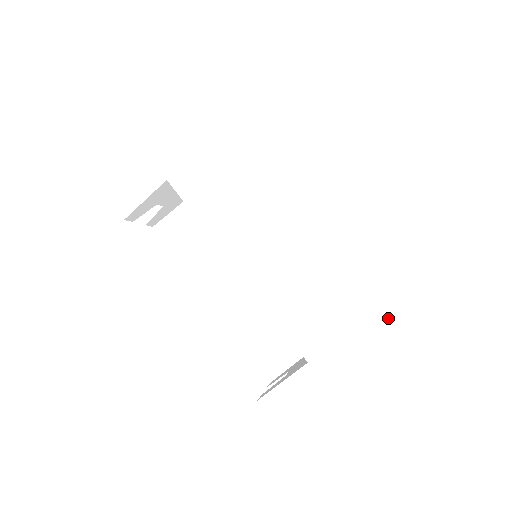
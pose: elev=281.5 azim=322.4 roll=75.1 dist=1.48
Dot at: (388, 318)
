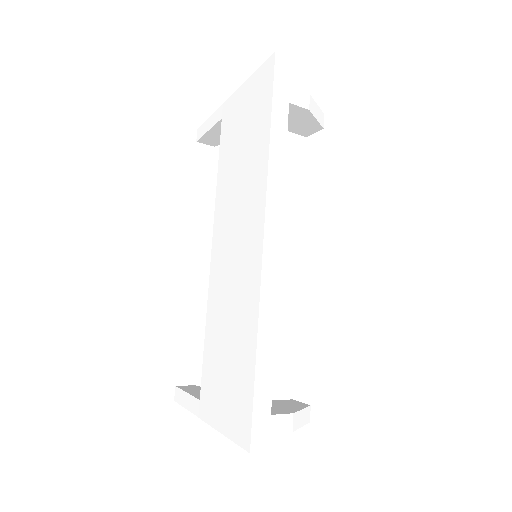
Dot at: (246, 447)
